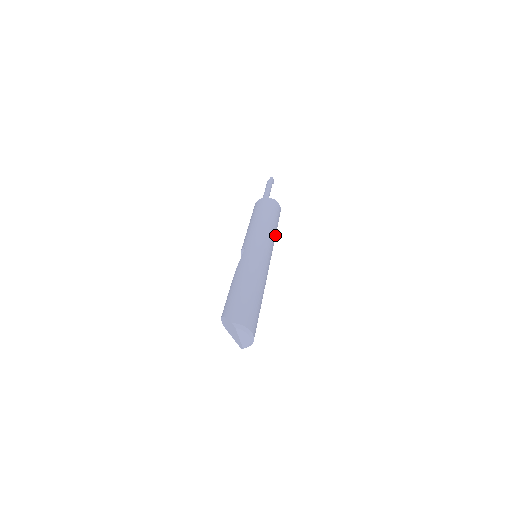
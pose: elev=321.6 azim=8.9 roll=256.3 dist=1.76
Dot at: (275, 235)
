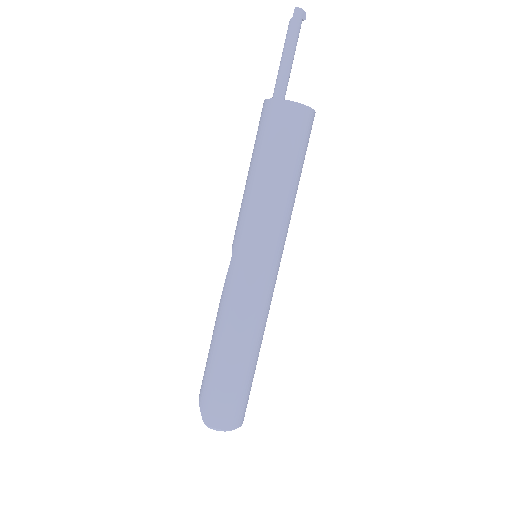
Dot at: (292, 198)
